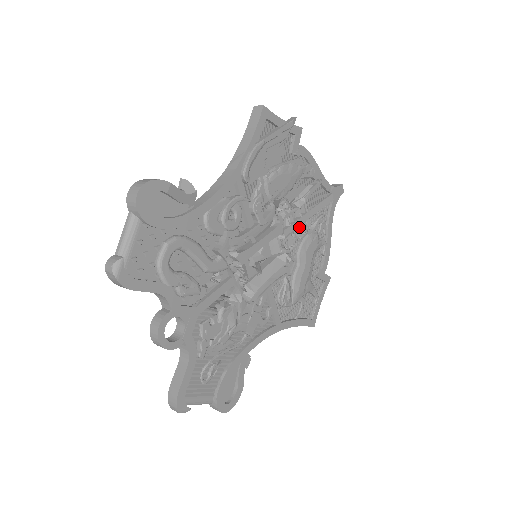
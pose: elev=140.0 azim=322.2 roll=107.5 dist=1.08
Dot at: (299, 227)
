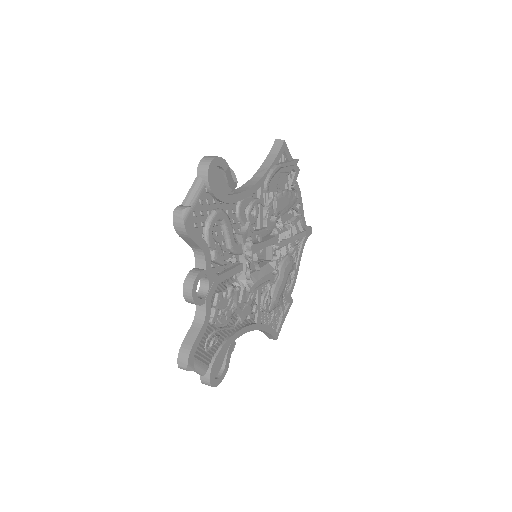
Dot at: (283, 247)
